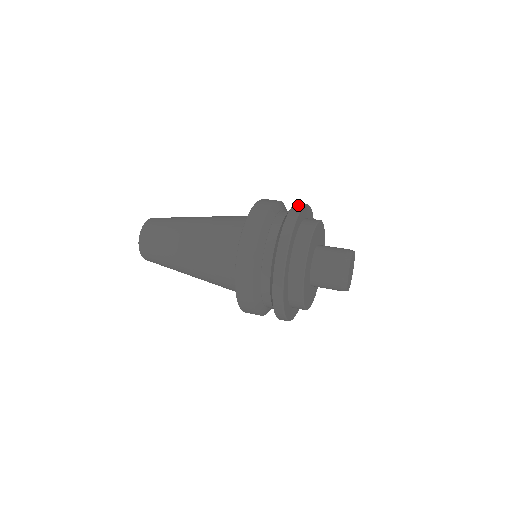
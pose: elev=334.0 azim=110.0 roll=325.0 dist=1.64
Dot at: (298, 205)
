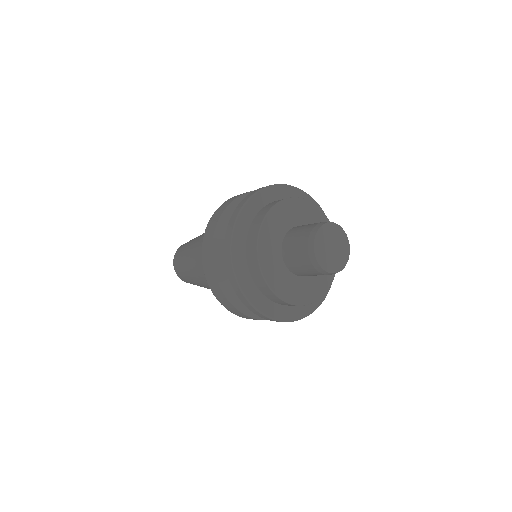
Dot at: (260, 188)
